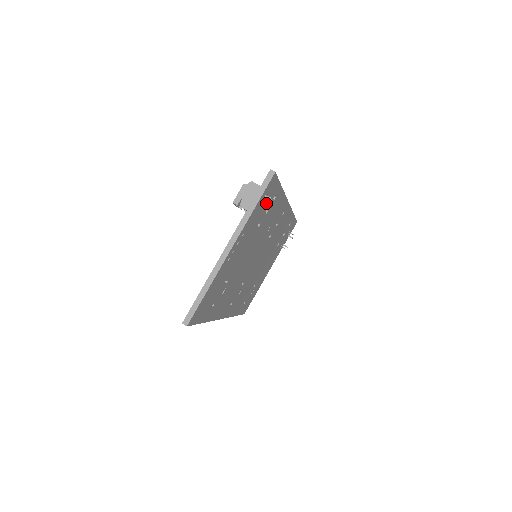
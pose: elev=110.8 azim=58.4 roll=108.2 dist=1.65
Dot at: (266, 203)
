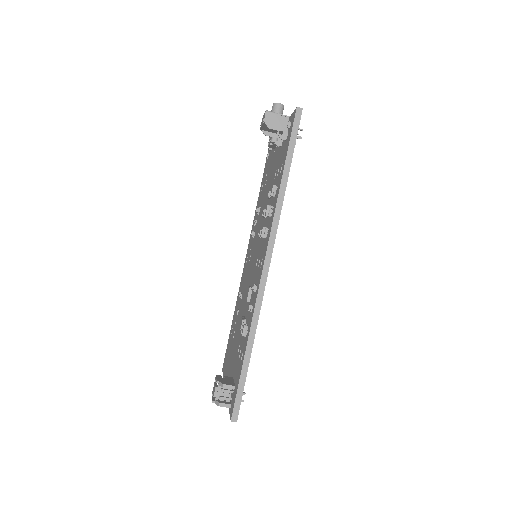
Dot at: occluded
